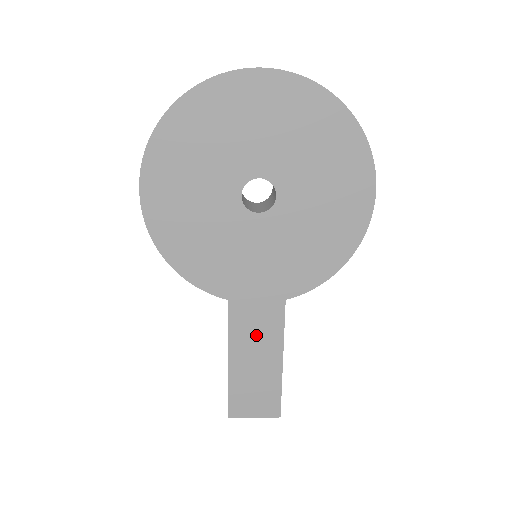
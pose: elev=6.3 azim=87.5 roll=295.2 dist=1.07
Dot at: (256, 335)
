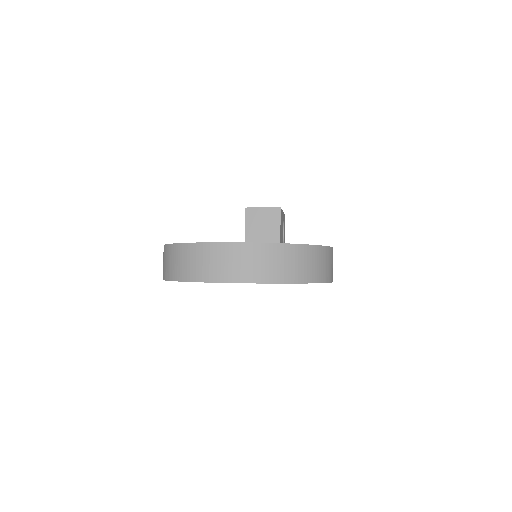
Dot at: occluded
